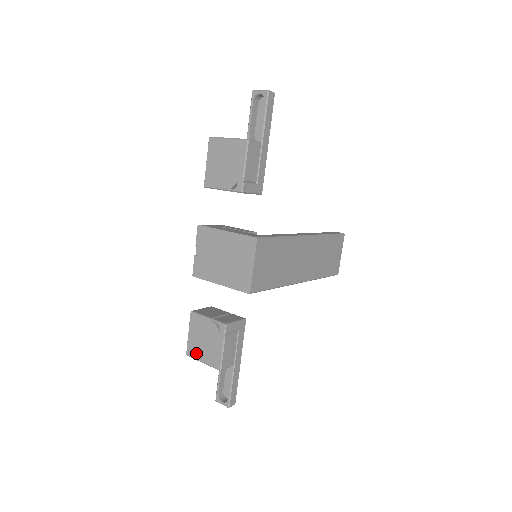
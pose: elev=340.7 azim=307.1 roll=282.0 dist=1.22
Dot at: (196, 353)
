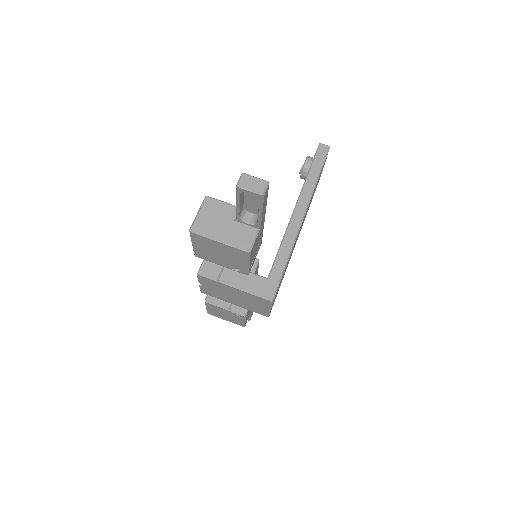
Dot at: (218, 316)
